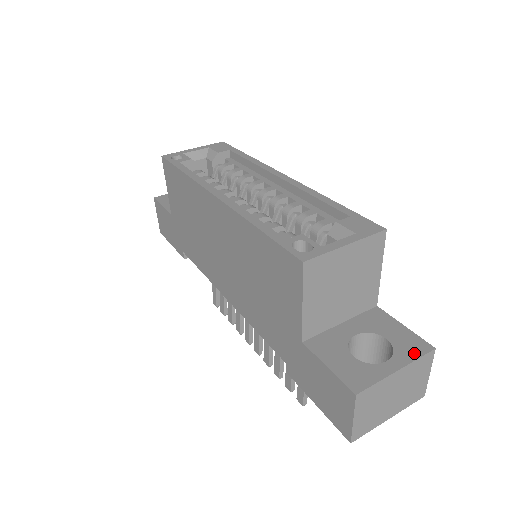
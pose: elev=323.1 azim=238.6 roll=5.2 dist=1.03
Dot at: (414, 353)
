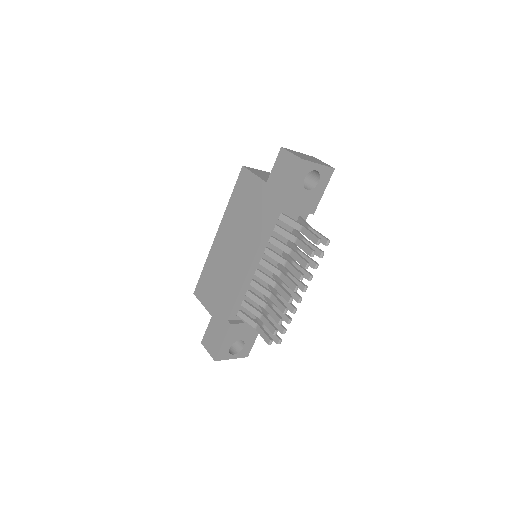
Dot at: occluded
